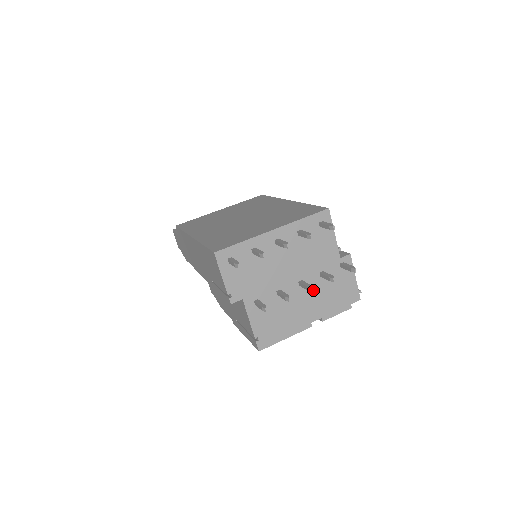
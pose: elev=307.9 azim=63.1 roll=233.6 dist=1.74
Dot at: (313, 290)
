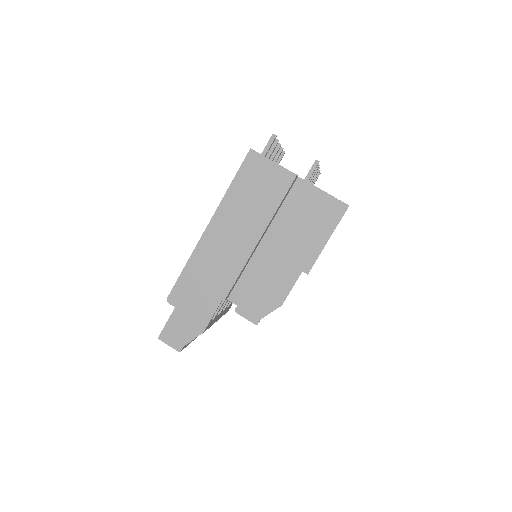
Dot at: occluded
